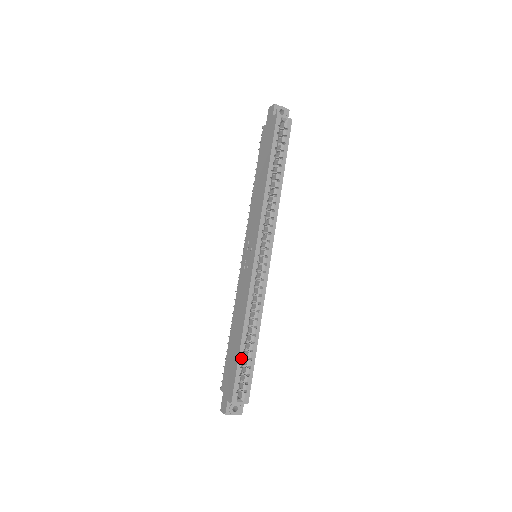
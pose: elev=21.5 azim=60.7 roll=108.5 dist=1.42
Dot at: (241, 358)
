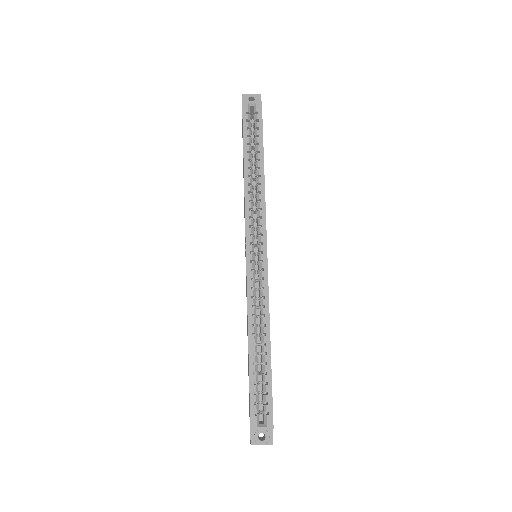
Dot at: (252, 373)
